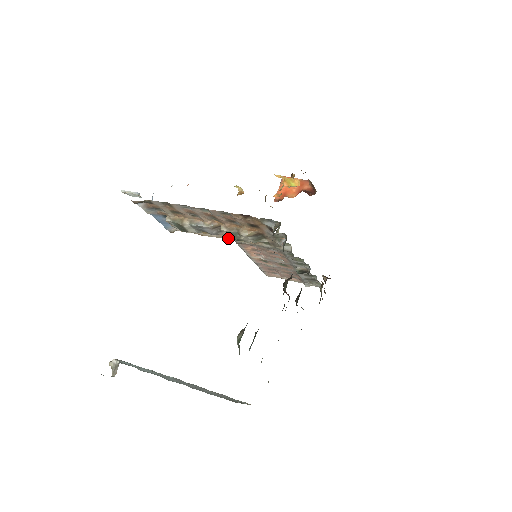
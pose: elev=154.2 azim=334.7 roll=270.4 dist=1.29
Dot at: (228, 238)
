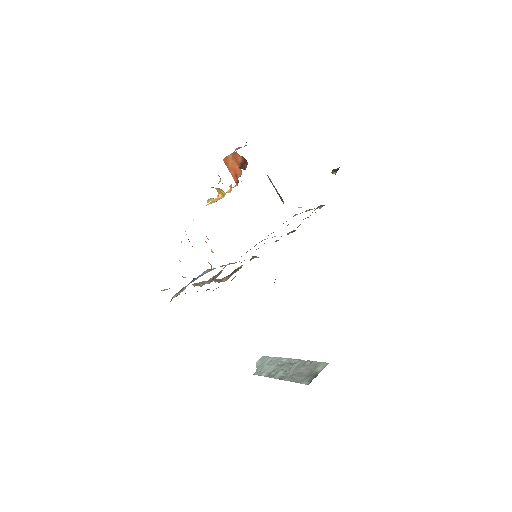
Dot at: occluded
